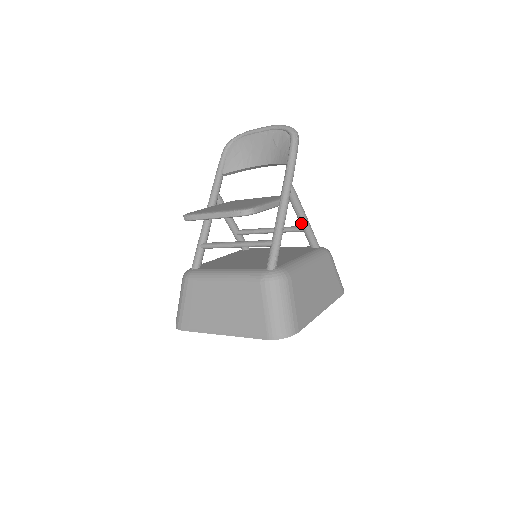
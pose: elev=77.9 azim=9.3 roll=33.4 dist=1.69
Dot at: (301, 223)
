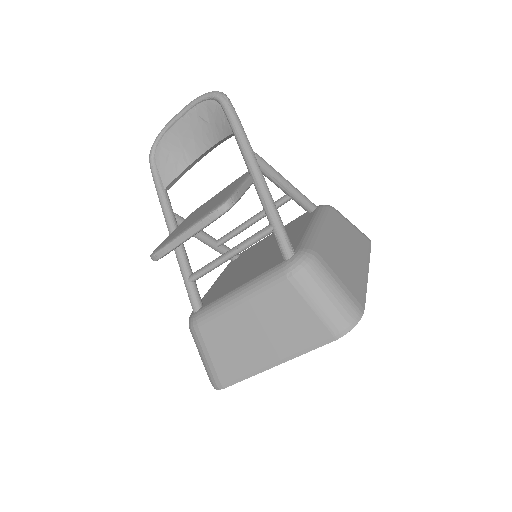
Dot at: (285, 191)
